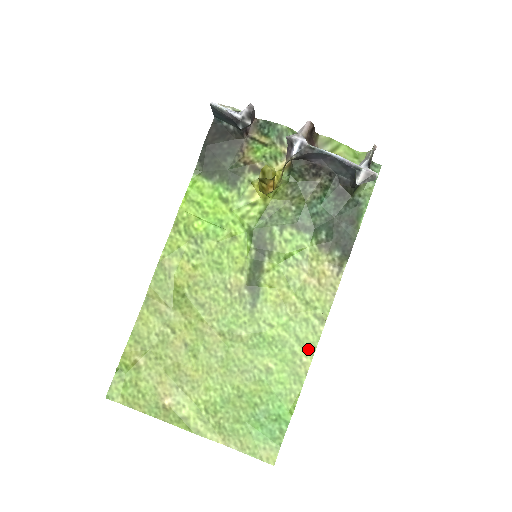
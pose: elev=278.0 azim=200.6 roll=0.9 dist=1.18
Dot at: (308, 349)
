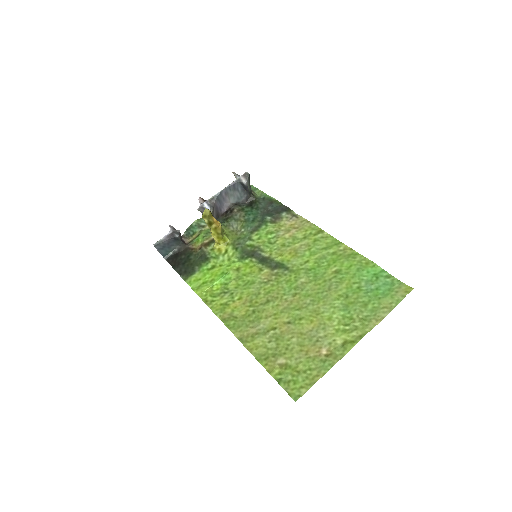
Dot at: (335, 244)
